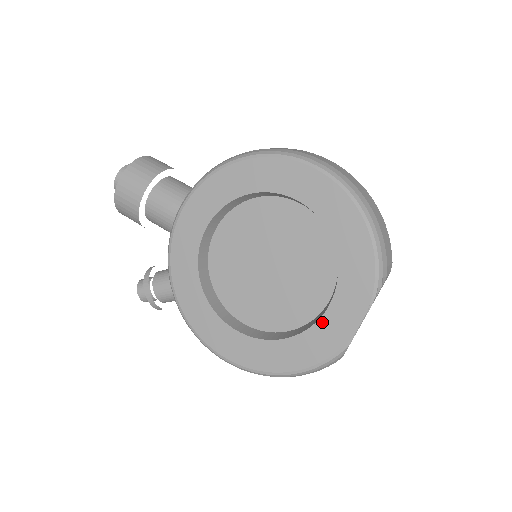
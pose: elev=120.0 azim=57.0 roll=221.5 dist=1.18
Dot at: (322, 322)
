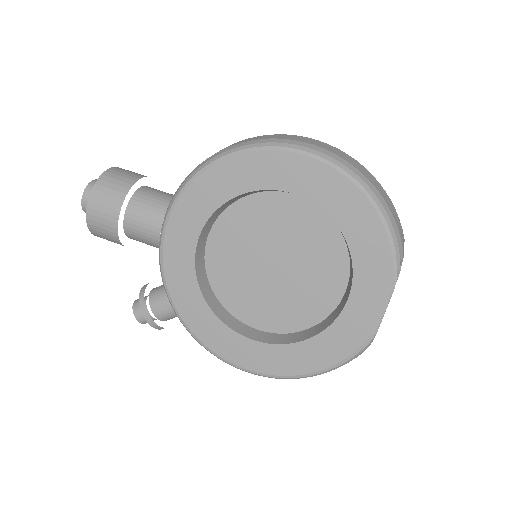
Dot at: (343, 317)
